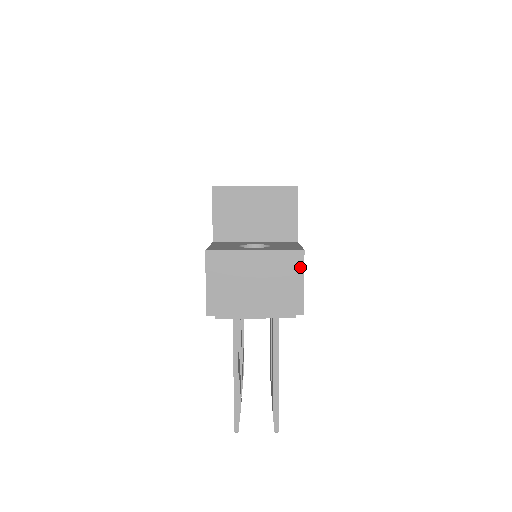
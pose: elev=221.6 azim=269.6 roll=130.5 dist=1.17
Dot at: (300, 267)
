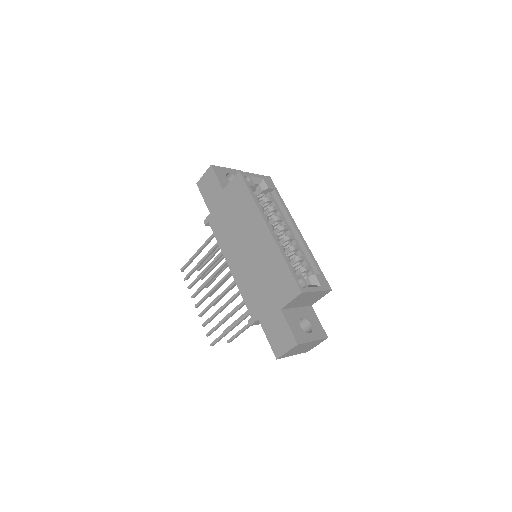
Dot at: occluded
